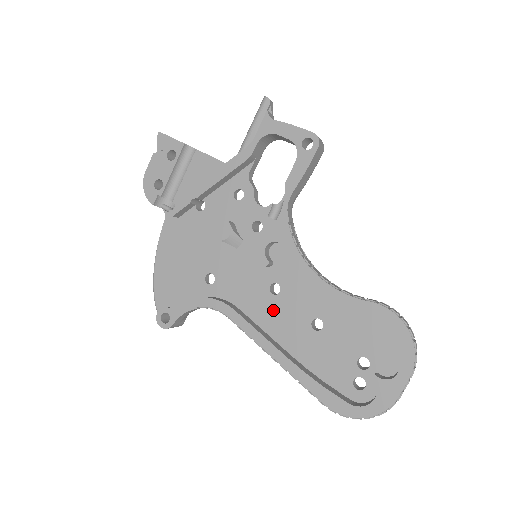
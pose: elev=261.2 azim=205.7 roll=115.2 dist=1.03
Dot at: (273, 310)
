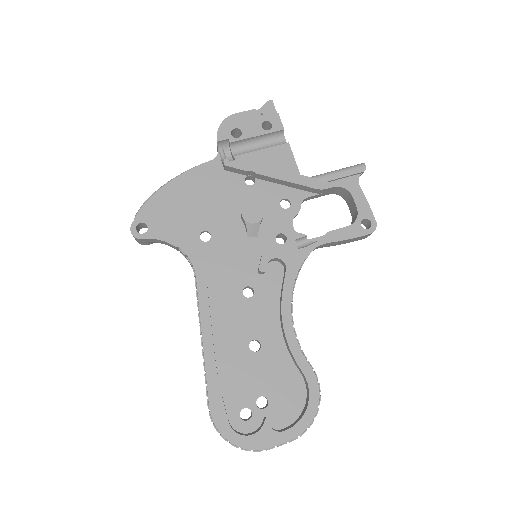
Dot at: (232, 305)
